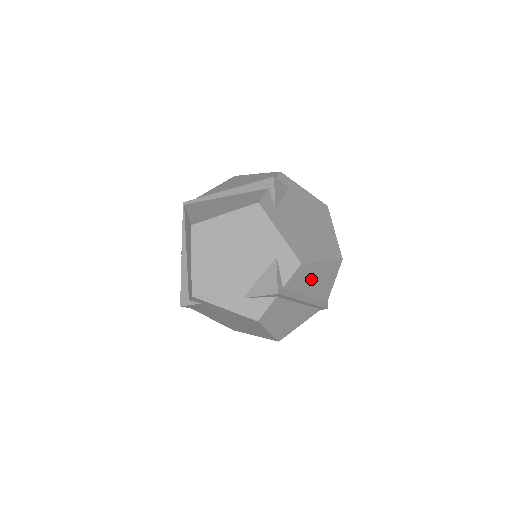
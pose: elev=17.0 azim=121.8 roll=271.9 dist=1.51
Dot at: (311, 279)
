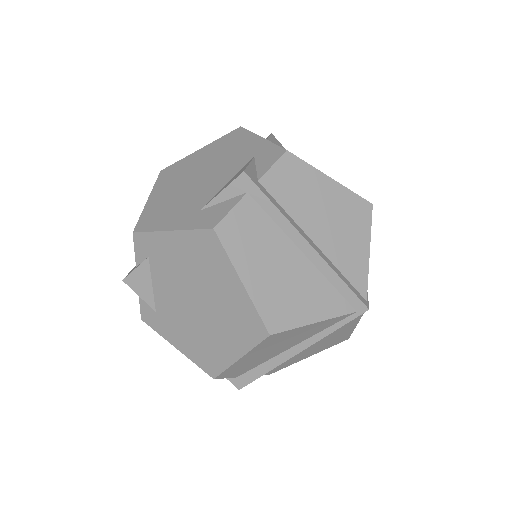
Dot at: (315, 205)
